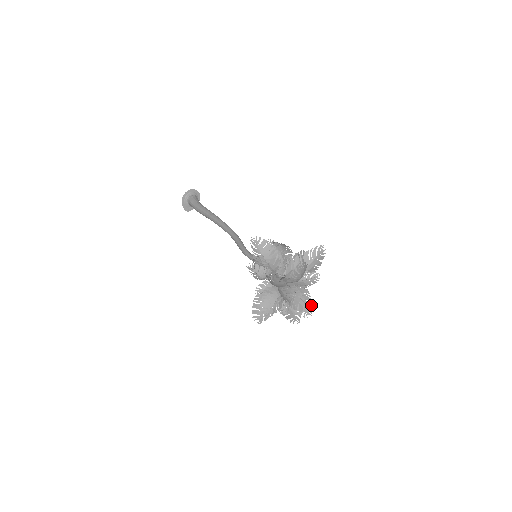
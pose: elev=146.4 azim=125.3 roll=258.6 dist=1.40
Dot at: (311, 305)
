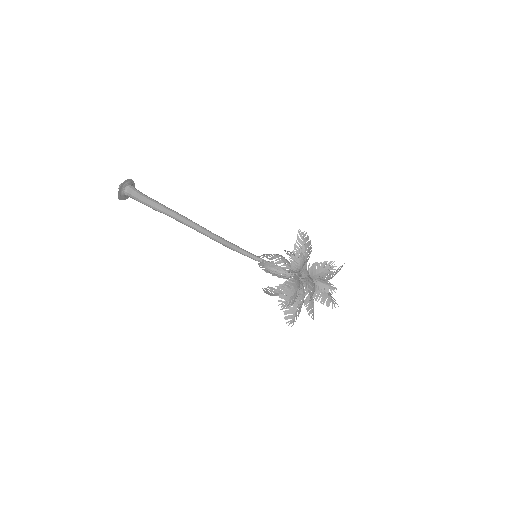
Dot at: (336, 303)
